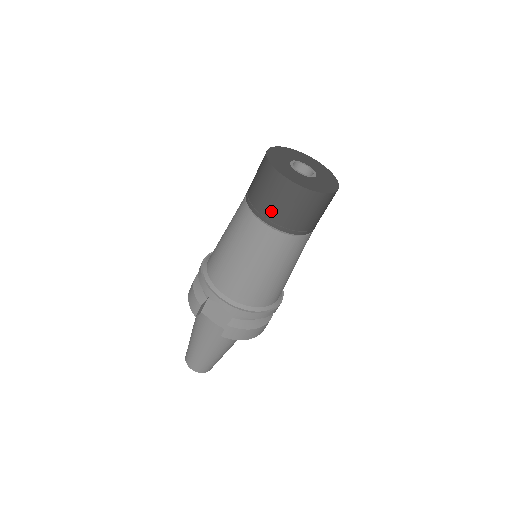
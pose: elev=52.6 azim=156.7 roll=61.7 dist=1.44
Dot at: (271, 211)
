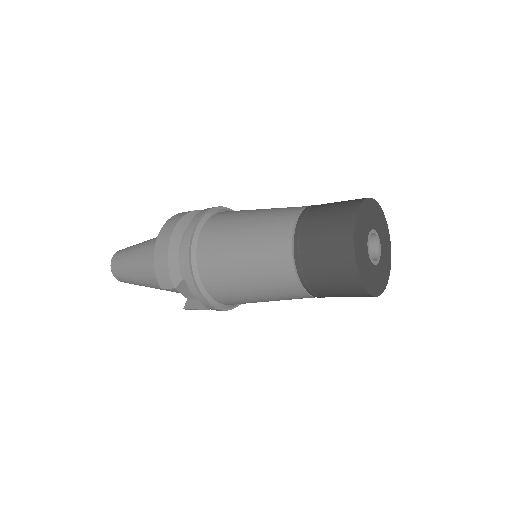
Dot at: (321, 289)
